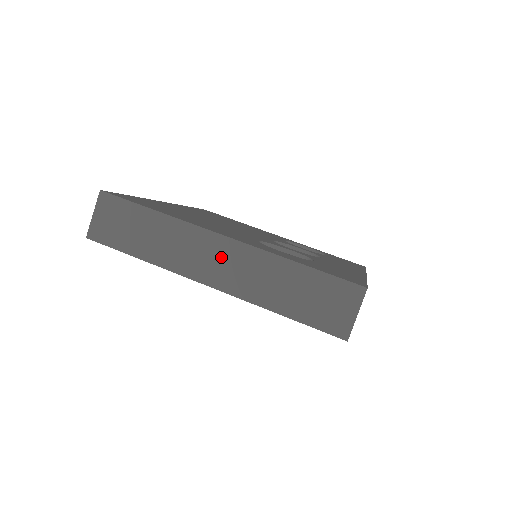
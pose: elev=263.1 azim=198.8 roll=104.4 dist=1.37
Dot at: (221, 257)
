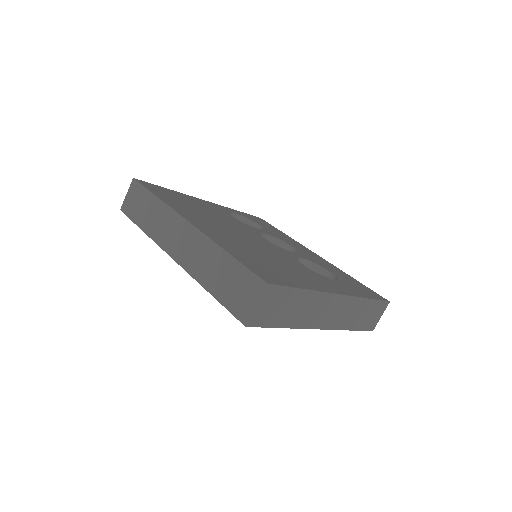
Dot at: (334, 309)
